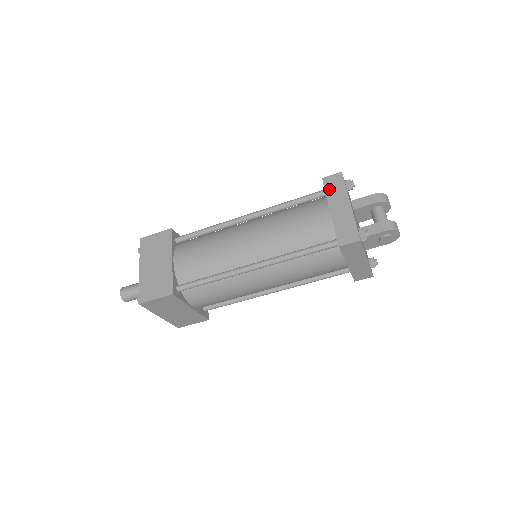
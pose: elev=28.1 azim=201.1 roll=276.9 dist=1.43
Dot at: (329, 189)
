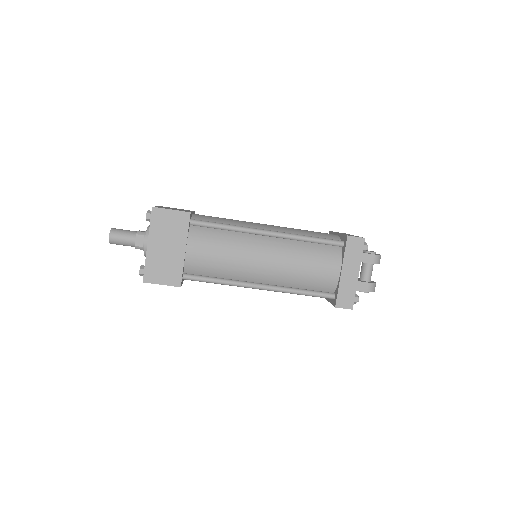
Dot at: (349, 250)
